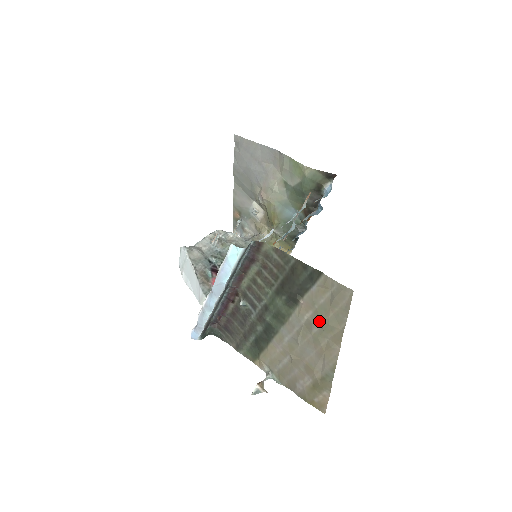
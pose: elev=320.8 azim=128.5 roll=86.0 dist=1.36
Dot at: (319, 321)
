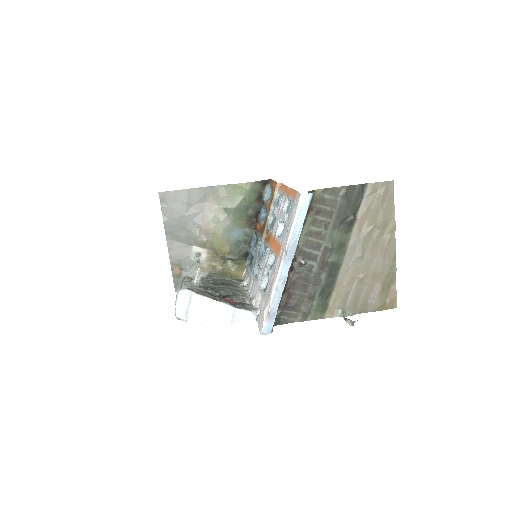
Dot at: (375, 224)
